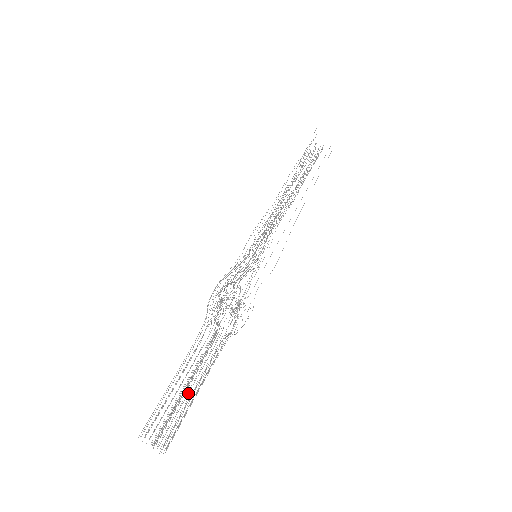
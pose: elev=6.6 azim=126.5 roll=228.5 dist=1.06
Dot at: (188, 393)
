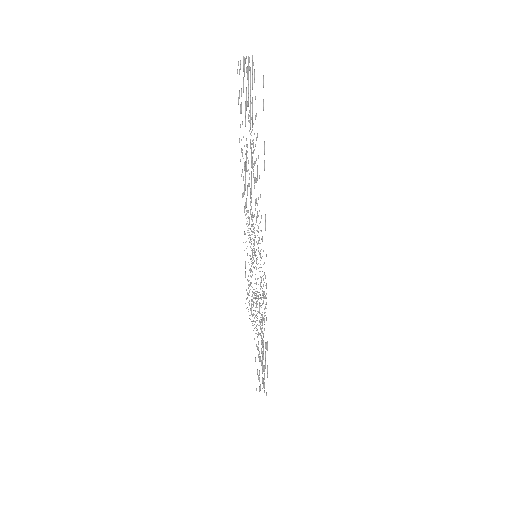
Dot at: occluded
